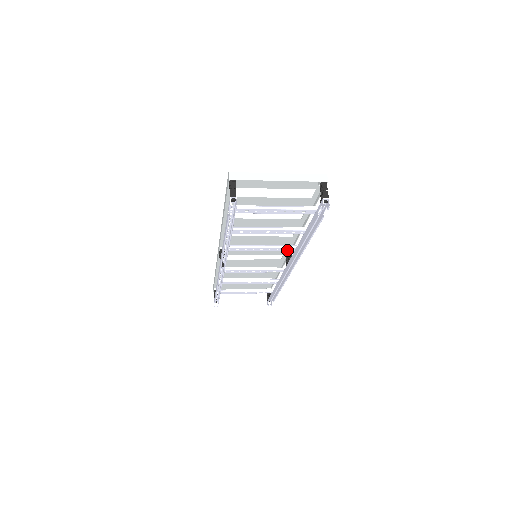
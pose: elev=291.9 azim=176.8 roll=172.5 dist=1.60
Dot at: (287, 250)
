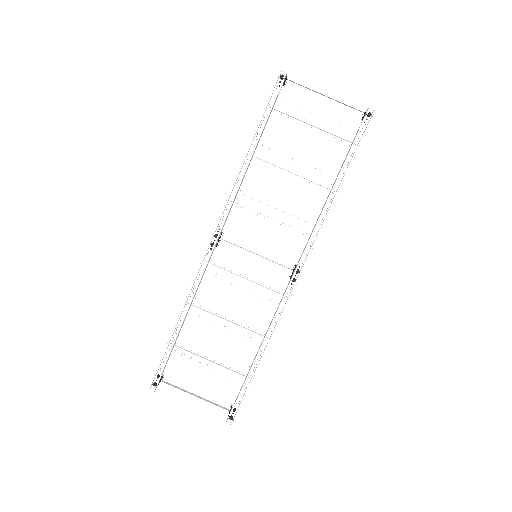
Dot at: (302, 230)
